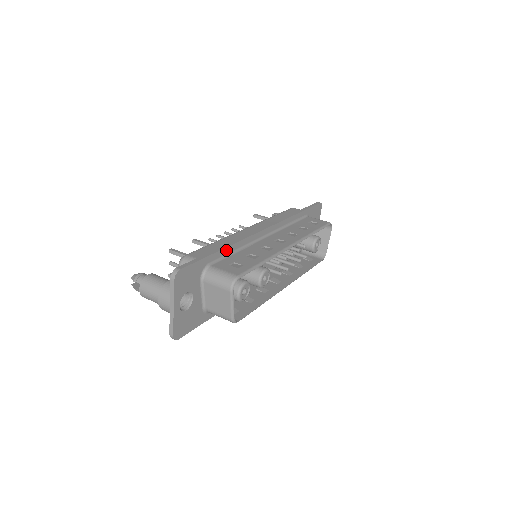
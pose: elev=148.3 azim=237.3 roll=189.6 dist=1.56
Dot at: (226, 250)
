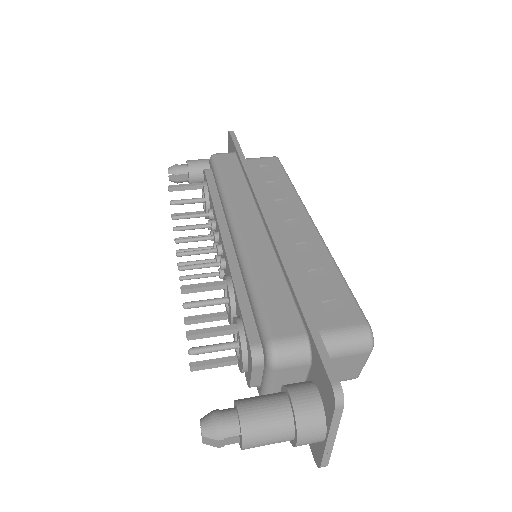
Dot at: (298, 289)
